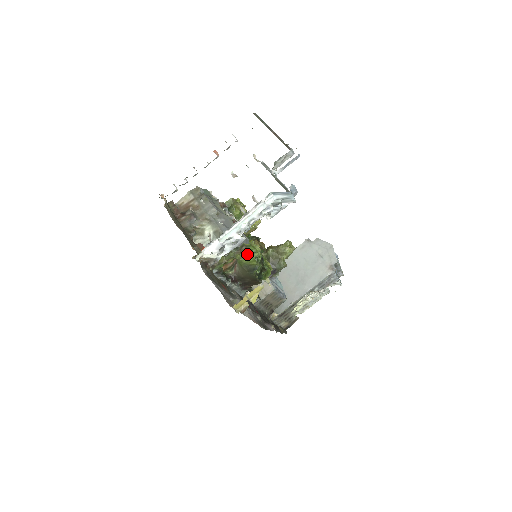
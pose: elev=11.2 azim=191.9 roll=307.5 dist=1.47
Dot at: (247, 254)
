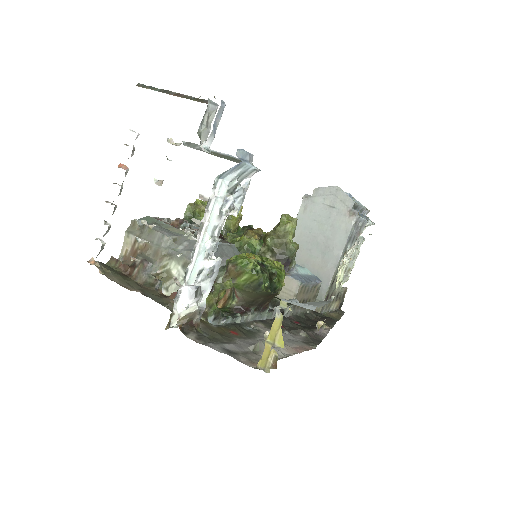
Dot at: (239, 272)
